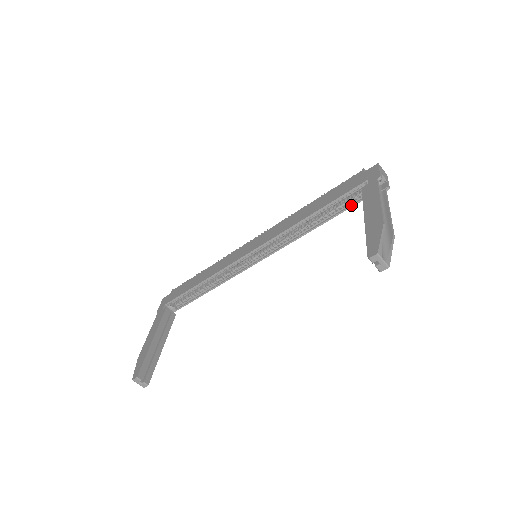
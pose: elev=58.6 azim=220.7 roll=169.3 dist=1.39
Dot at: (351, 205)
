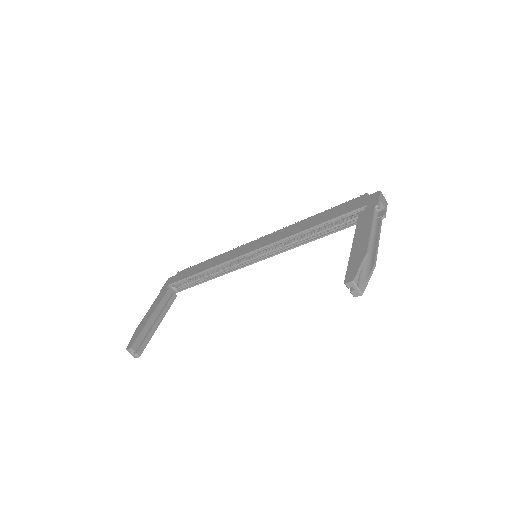
Dot at: (349, 225)
